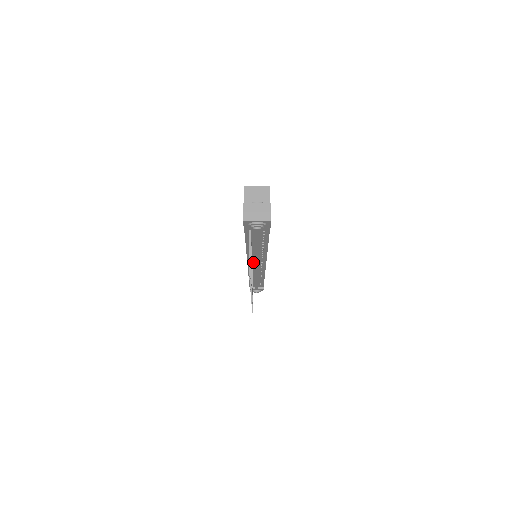
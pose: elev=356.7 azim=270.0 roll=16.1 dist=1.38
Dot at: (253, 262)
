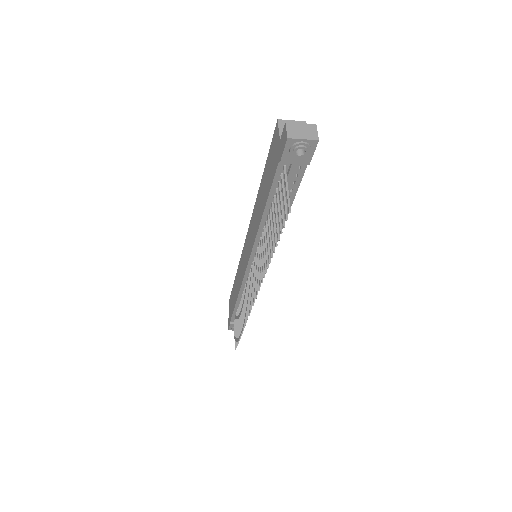
Dot at: occluded
